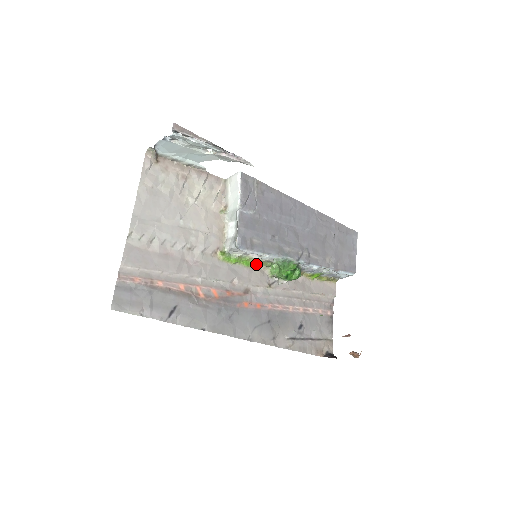
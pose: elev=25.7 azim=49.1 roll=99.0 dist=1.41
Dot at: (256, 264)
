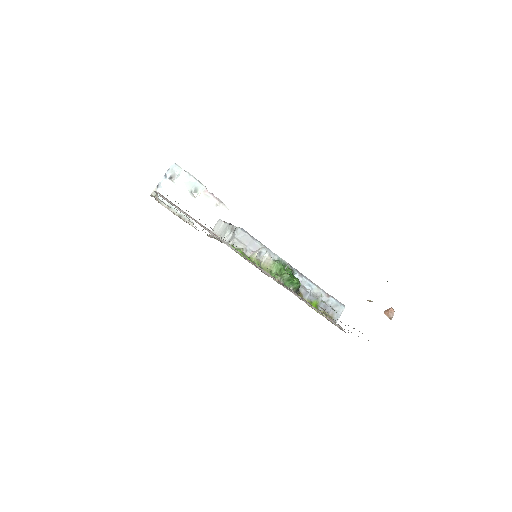
Dot at: occluded
